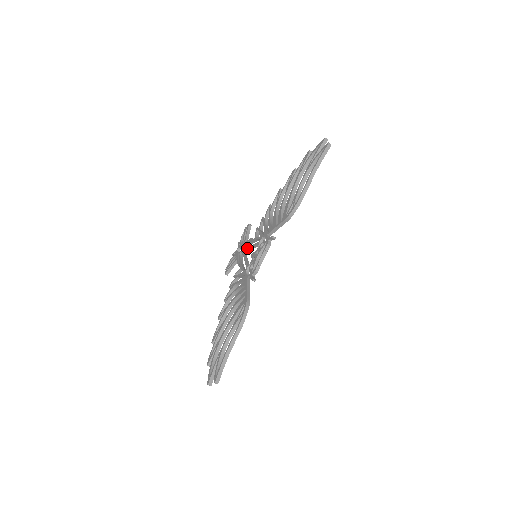
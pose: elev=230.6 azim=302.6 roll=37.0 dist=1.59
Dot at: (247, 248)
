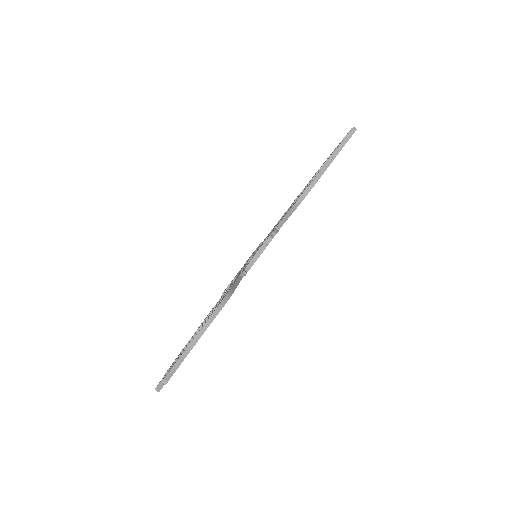
Dot at: (251, 257)
